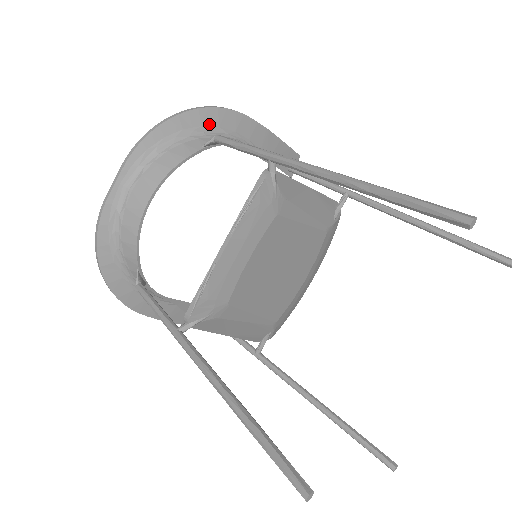
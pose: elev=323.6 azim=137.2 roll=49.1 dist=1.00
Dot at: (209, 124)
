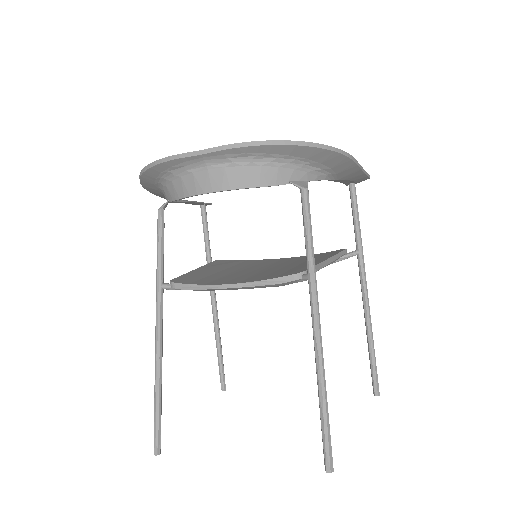
Dot at: (315, 159)
